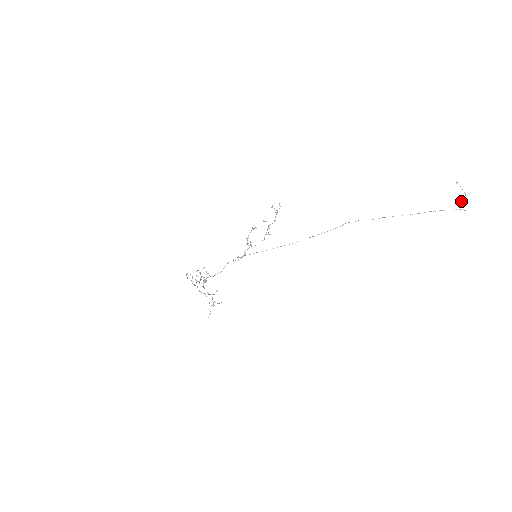
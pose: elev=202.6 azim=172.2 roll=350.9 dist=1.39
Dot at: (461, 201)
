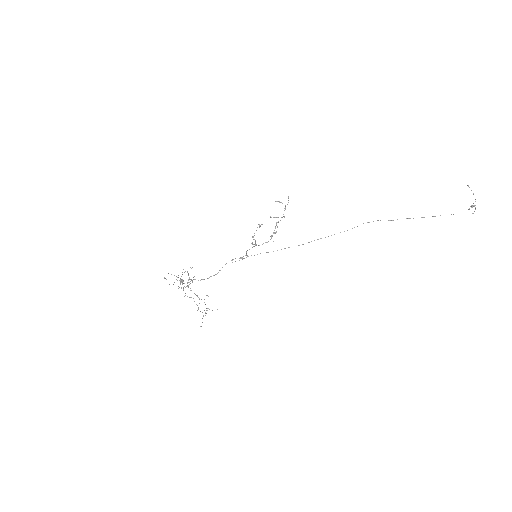
Dot at: (471, 205)
